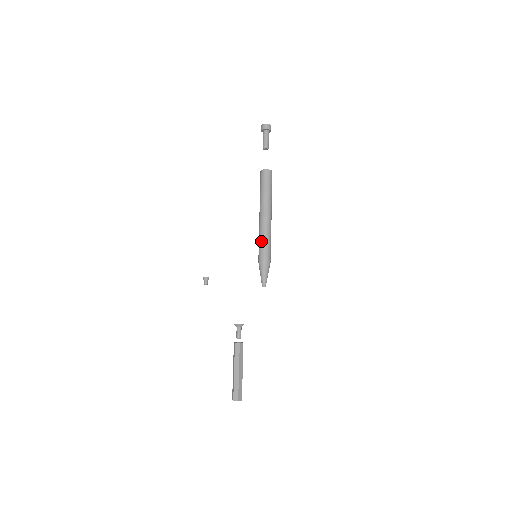
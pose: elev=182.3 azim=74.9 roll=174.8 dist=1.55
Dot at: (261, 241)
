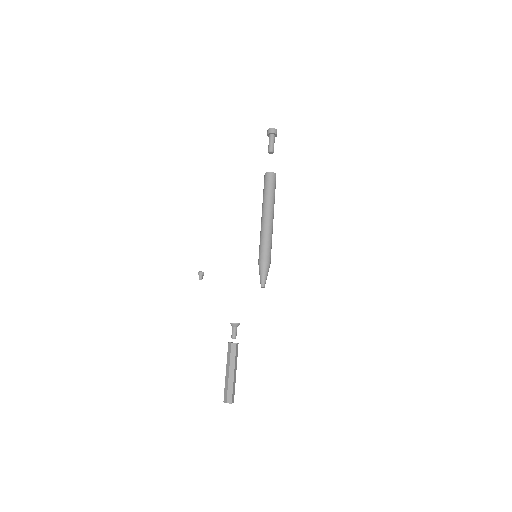
Dot at: (264, 242)
